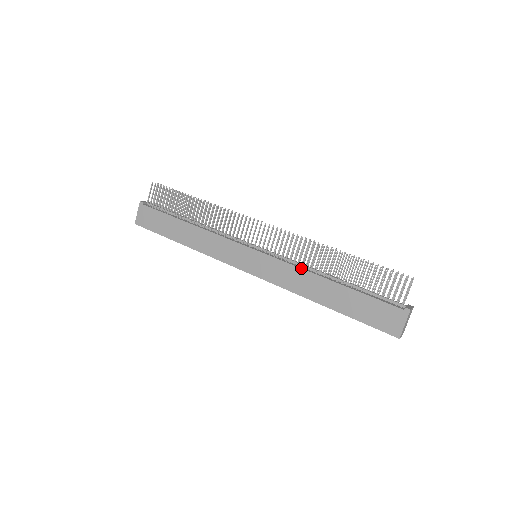
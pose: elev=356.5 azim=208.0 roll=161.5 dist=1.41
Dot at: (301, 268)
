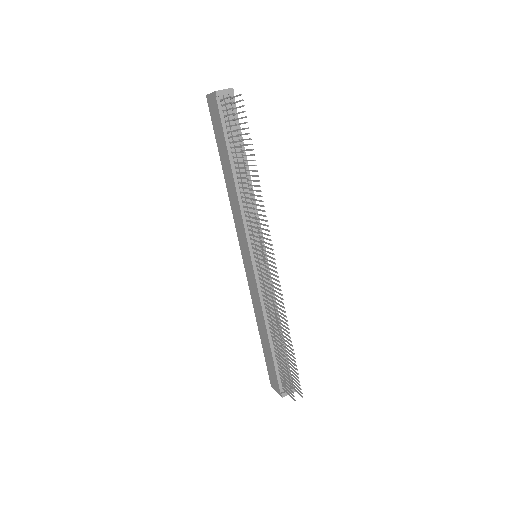
Dot at: (262, 309)
